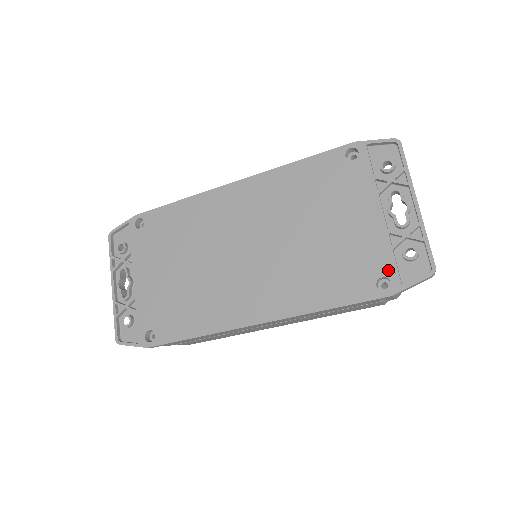
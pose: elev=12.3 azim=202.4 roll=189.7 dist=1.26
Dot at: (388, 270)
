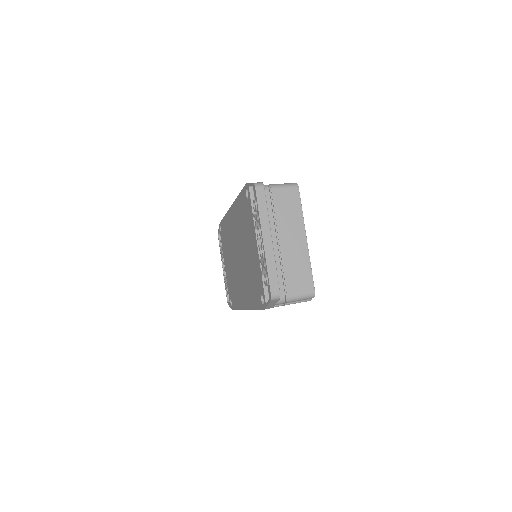
Dot at: (262, 290)
